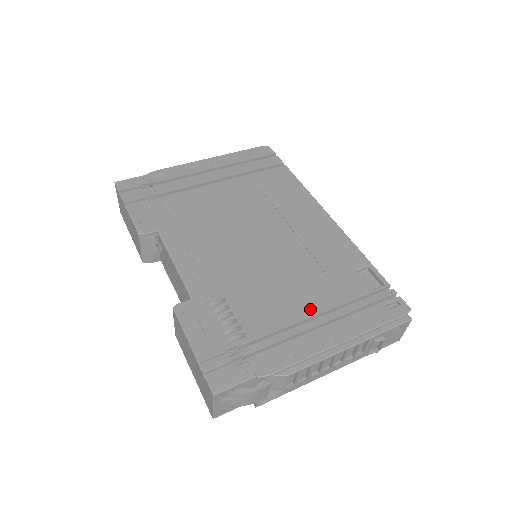
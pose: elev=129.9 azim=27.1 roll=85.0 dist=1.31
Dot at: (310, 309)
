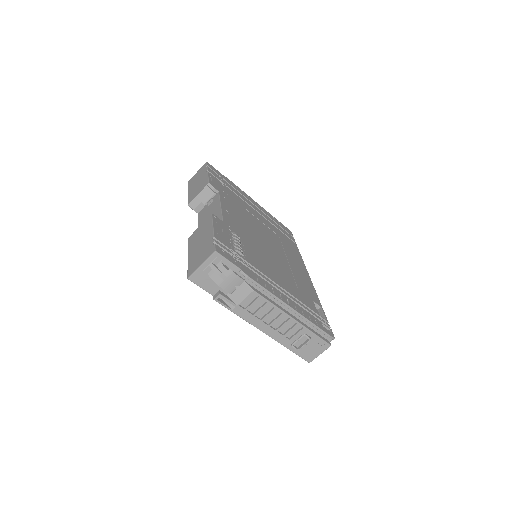
Dot at: (282, 284)
